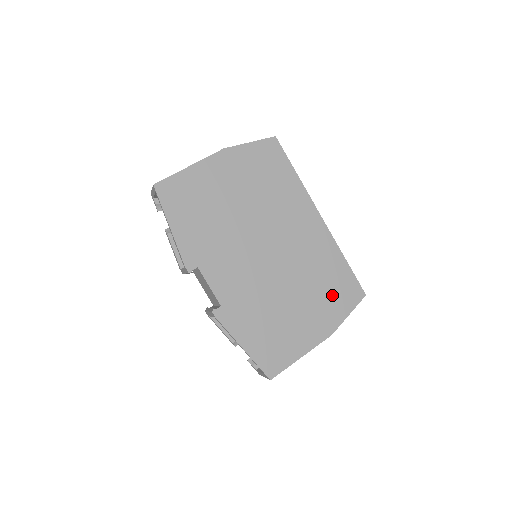
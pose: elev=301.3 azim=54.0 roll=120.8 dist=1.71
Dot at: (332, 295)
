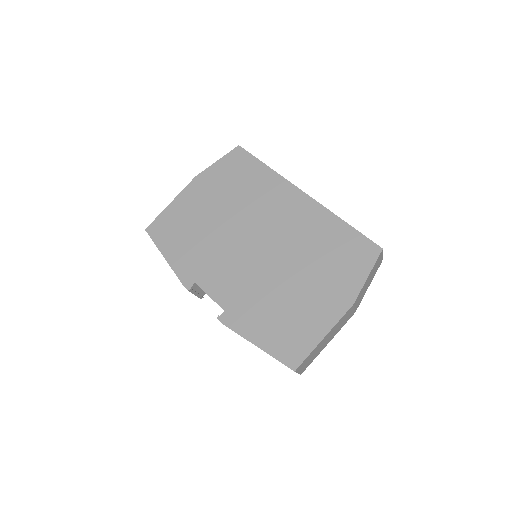
Dot at: (340, 262)
